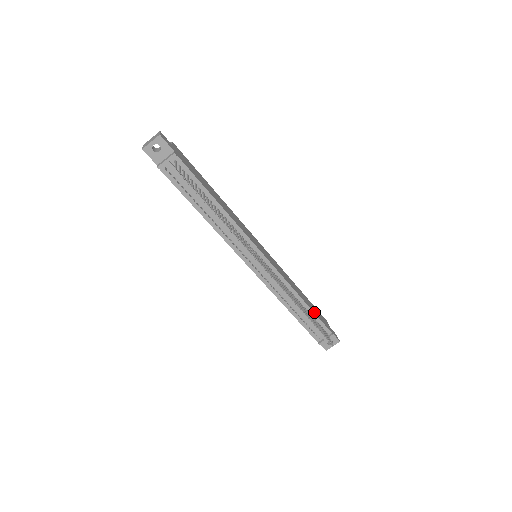
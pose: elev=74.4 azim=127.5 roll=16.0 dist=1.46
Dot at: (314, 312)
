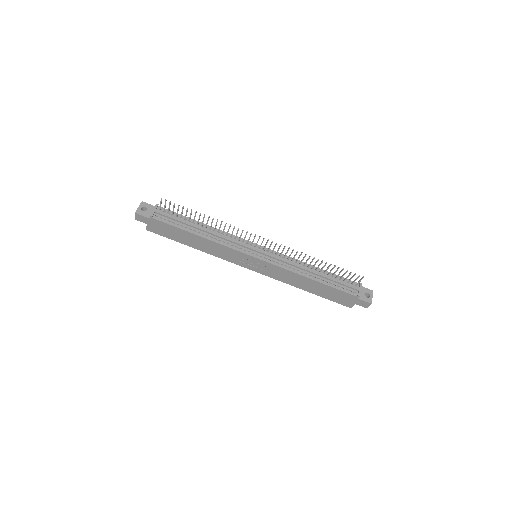
Dot at: (331, 274)
